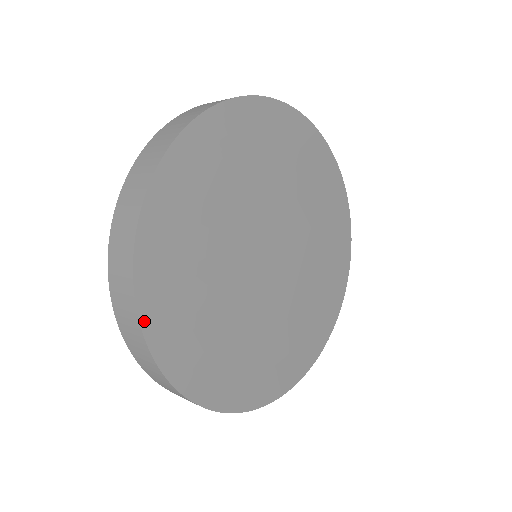
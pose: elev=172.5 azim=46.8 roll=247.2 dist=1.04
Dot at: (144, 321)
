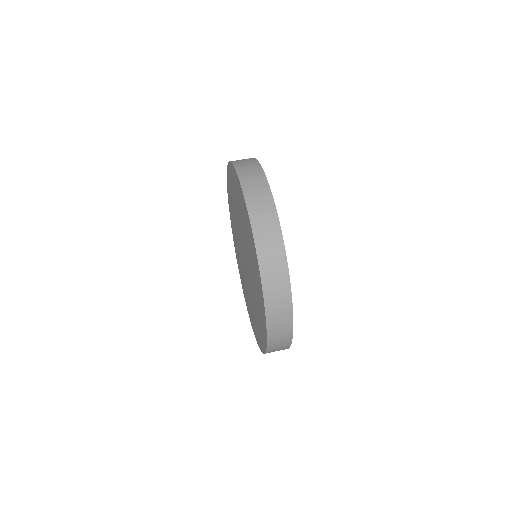
Dot at: occluded
